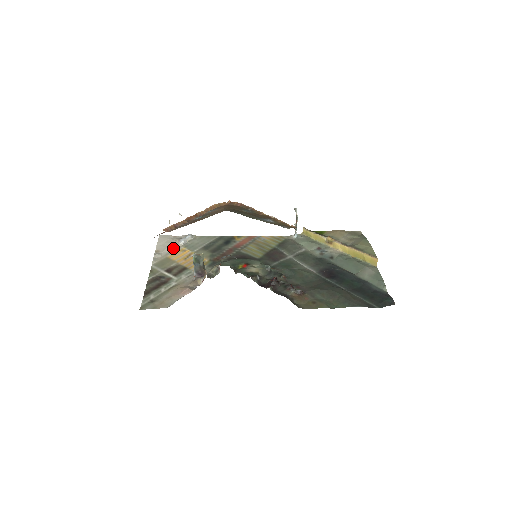
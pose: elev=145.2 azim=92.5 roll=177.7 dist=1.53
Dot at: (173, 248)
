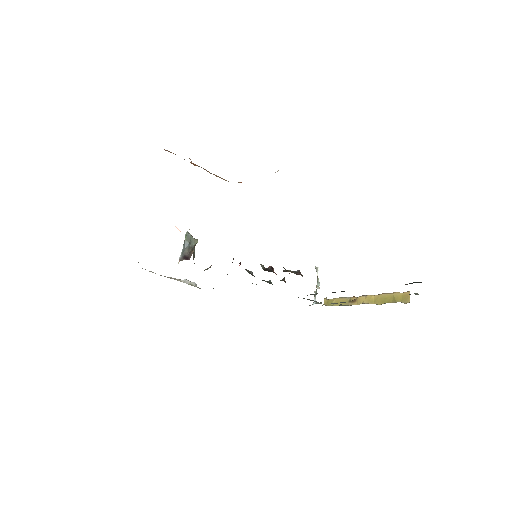
Dot at: (171, 278)
